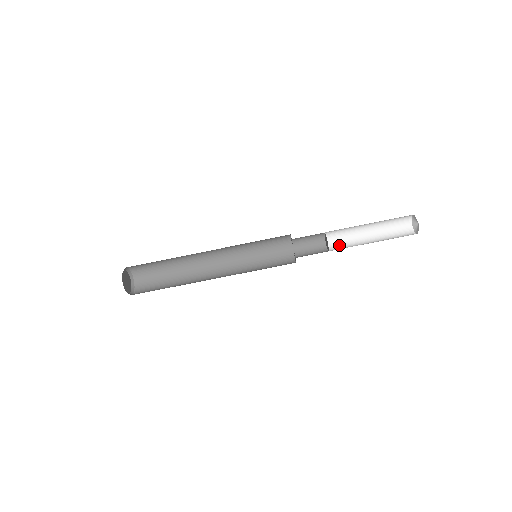
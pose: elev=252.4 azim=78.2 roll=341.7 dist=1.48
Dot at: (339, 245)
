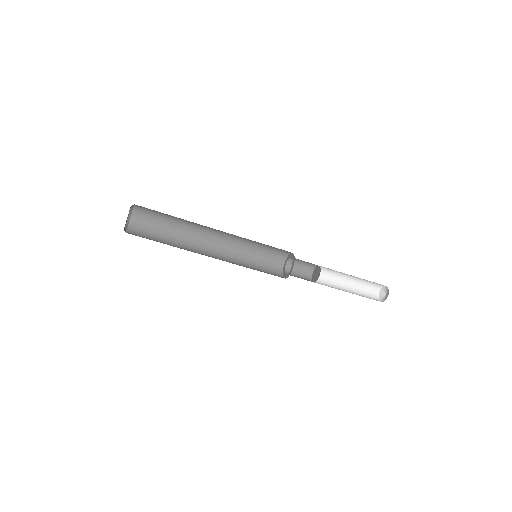
Dot at: (326, 270)
